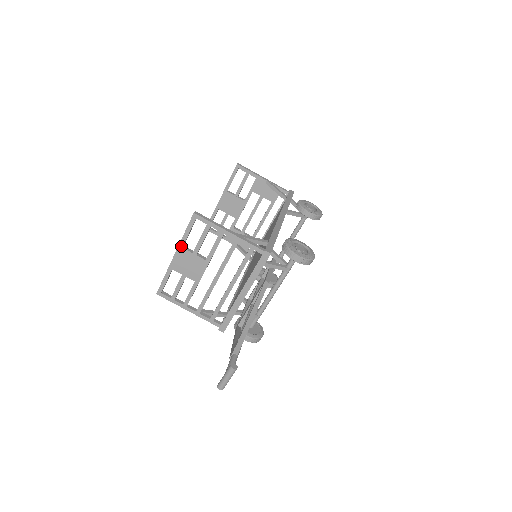
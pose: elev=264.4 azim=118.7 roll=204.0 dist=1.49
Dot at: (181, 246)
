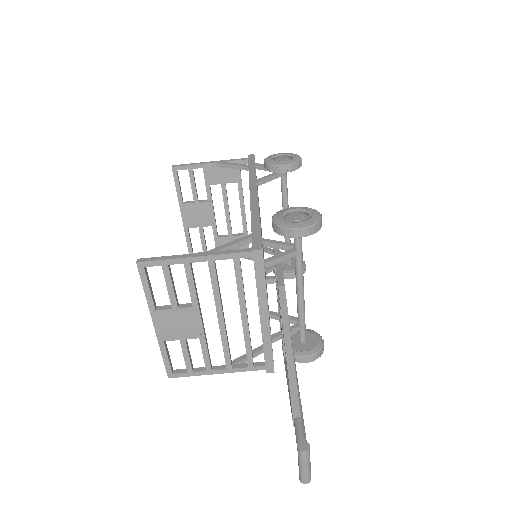
Dot at: (153, 310)
